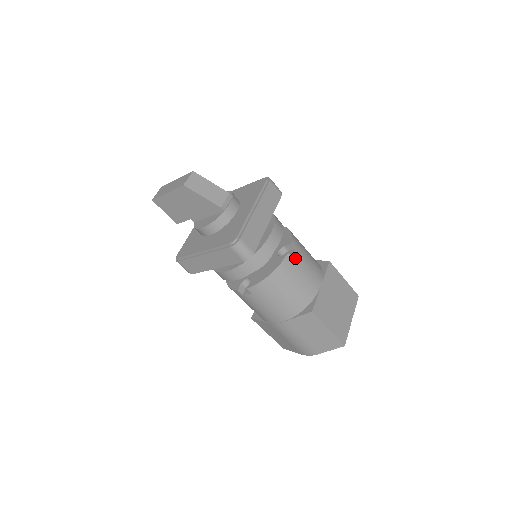
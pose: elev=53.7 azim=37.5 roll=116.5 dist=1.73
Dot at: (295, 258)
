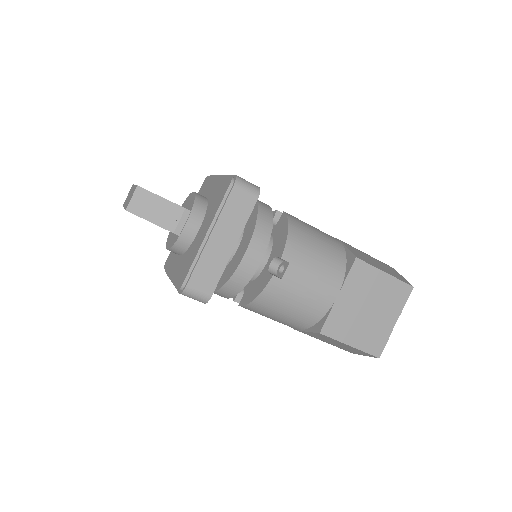
Dot at: (288, 275)
